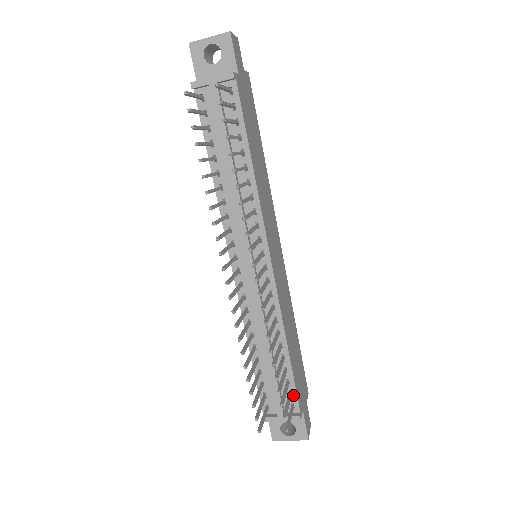
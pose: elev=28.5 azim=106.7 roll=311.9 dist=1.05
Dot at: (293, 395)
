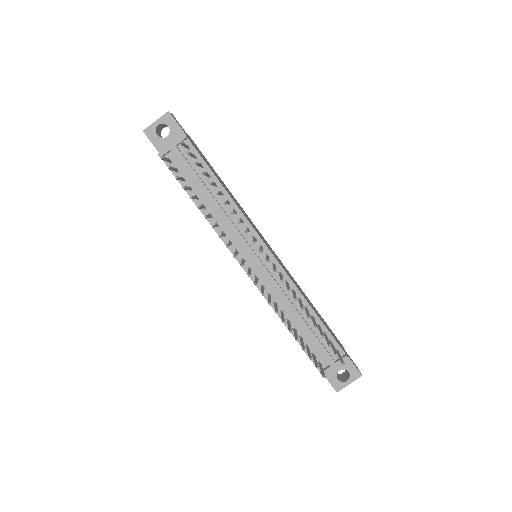
Dot at: (333, 343)
